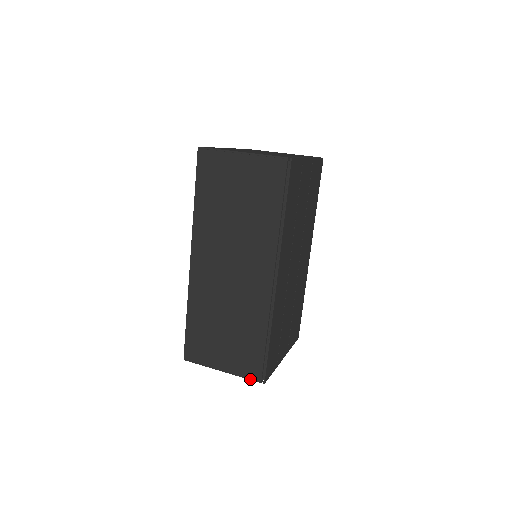
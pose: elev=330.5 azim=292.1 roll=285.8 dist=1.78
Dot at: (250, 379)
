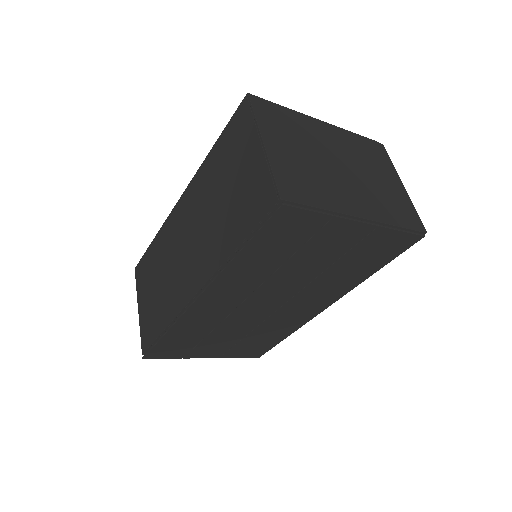
Dot at: (141, 342)
